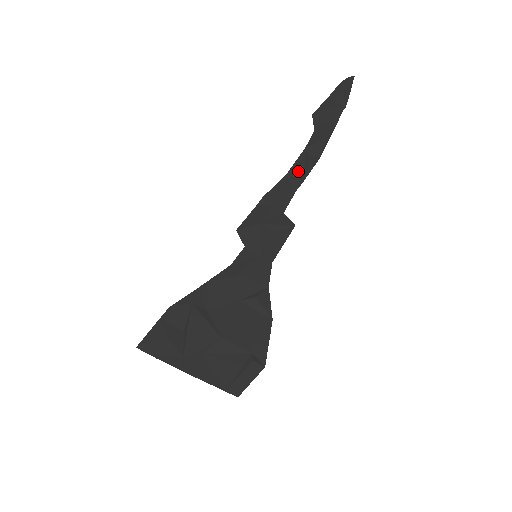
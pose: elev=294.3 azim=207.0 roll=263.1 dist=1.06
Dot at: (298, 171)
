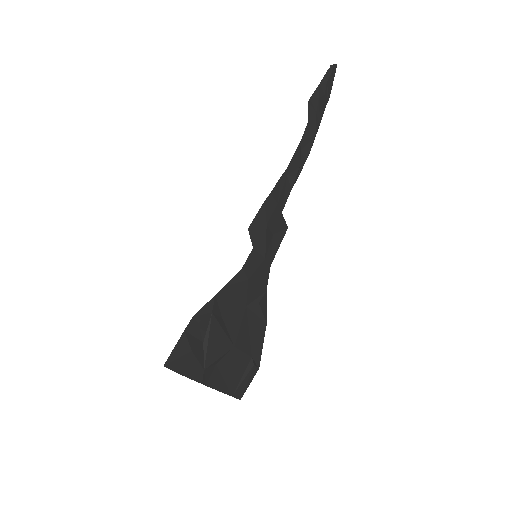
Dot at: (295, 167)
